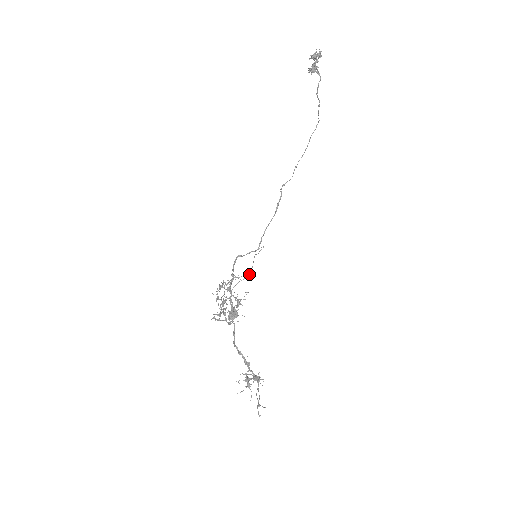
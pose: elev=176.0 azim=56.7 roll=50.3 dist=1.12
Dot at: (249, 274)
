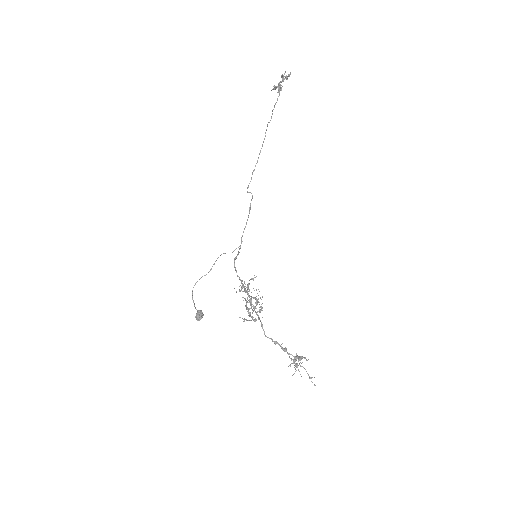
Dot at: occluded
